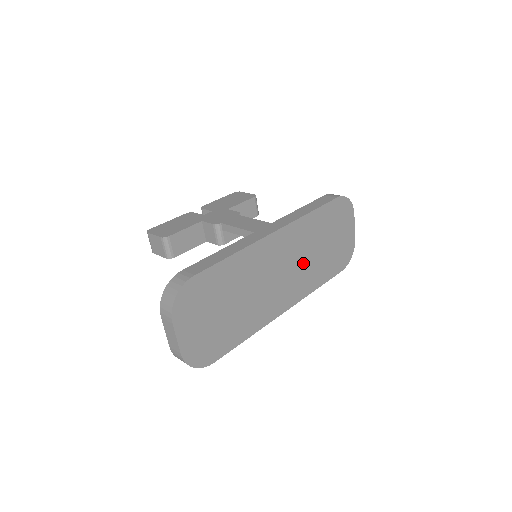
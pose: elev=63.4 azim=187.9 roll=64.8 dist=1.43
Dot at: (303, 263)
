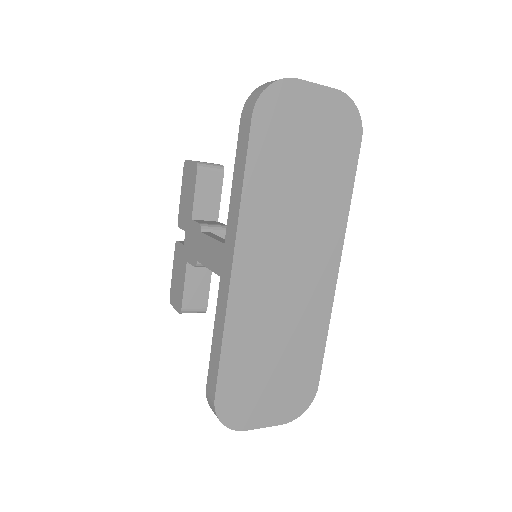
Dot at: (301, 222)
